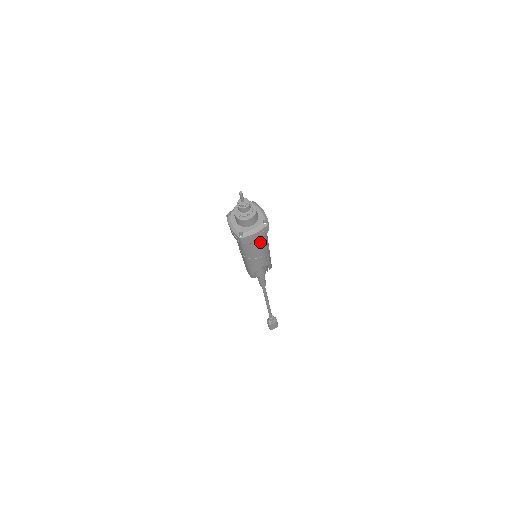
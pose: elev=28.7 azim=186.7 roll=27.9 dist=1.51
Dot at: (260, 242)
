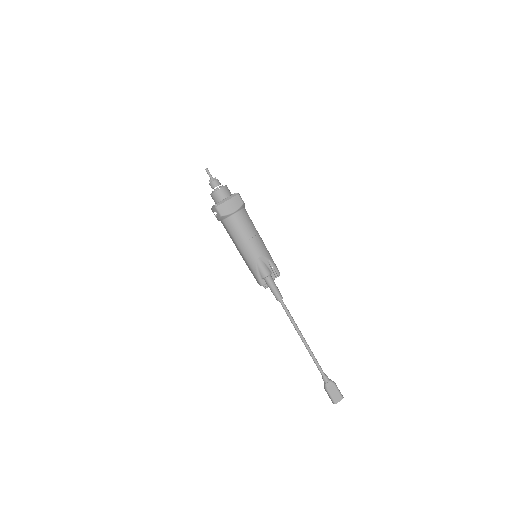
Dot at: (239, 217)
